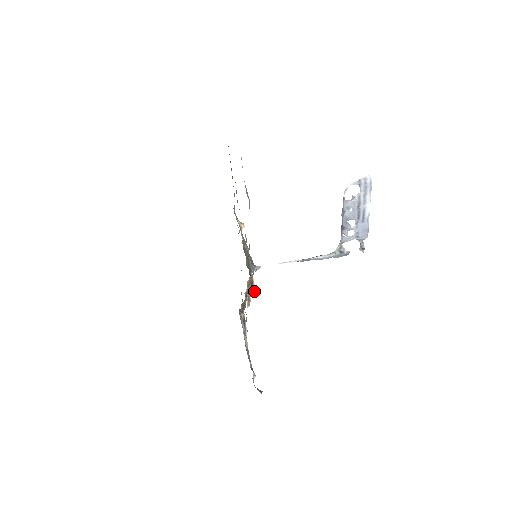
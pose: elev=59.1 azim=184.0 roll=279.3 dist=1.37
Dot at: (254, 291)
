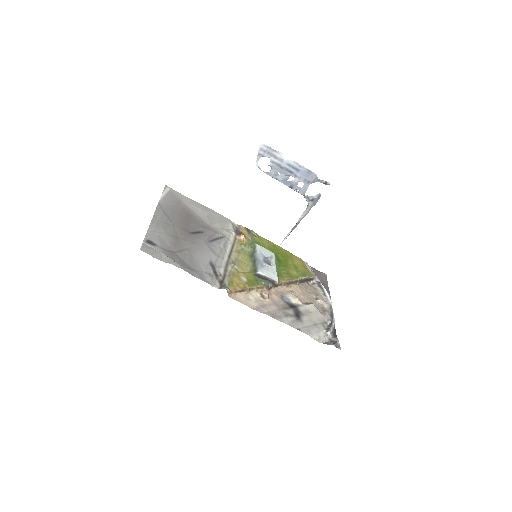
Dot at: (274, 280)
